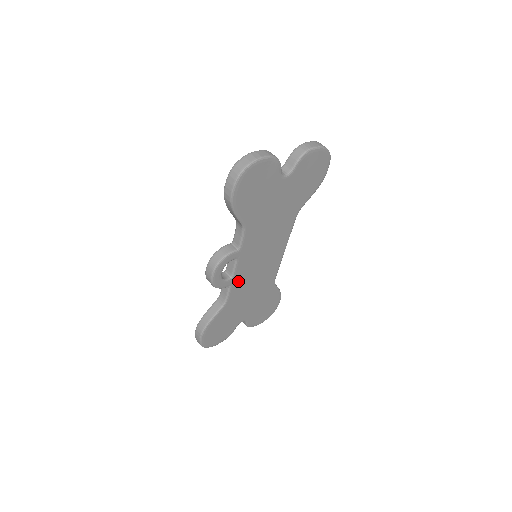
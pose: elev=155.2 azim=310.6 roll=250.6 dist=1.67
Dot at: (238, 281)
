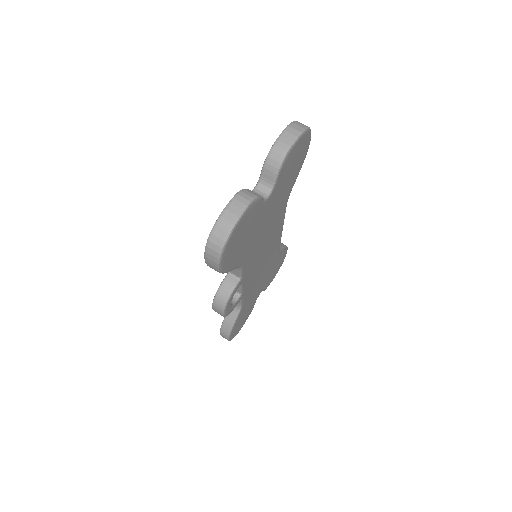
Dot at: (247, 288)
